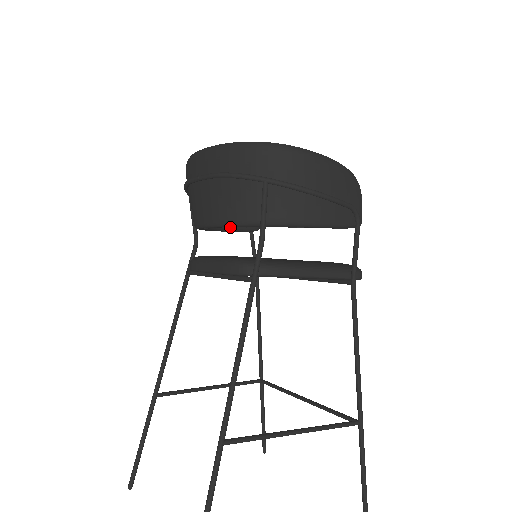
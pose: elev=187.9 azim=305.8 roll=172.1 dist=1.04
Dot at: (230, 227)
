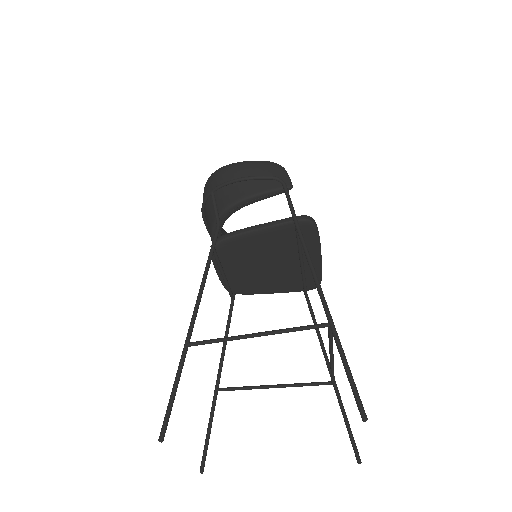
Dot at: occluded
